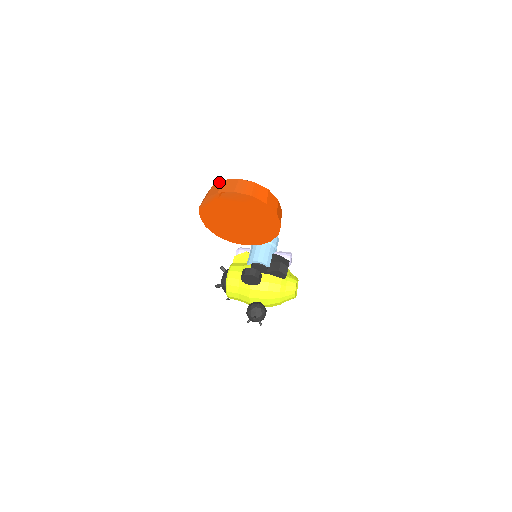
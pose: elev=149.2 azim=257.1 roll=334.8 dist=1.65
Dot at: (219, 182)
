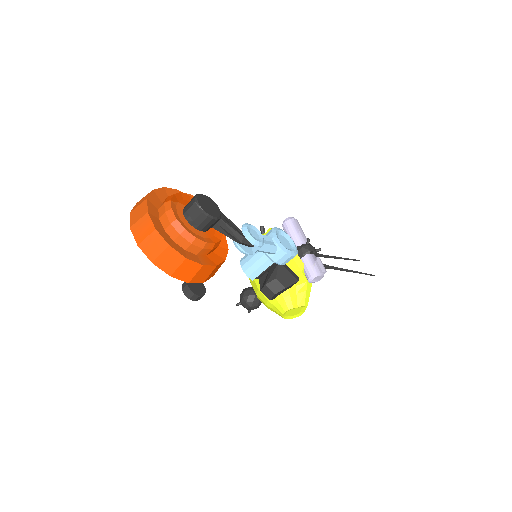
Dot at: (148, 195)
